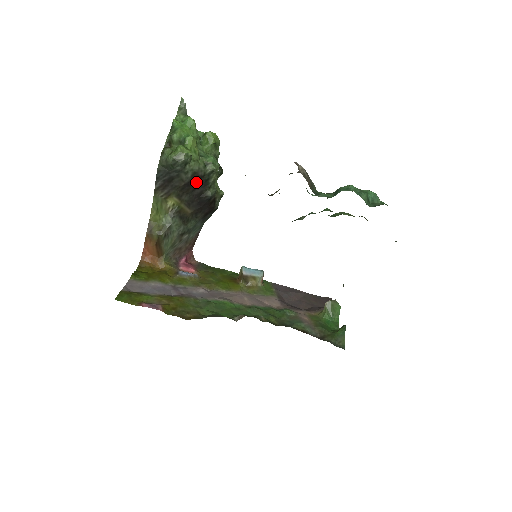
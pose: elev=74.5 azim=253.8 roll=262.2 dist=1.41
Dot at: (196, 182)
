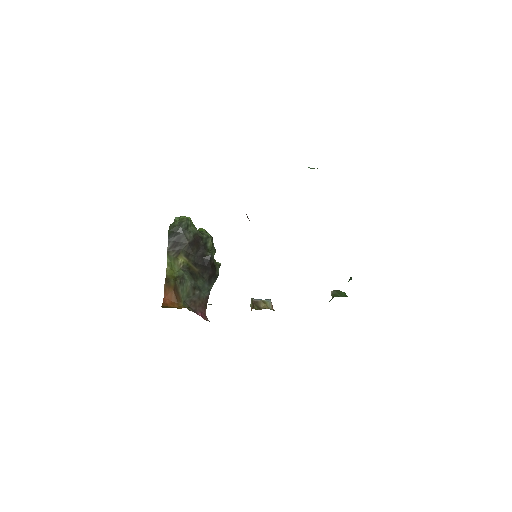
Dot at: (197, 243)
